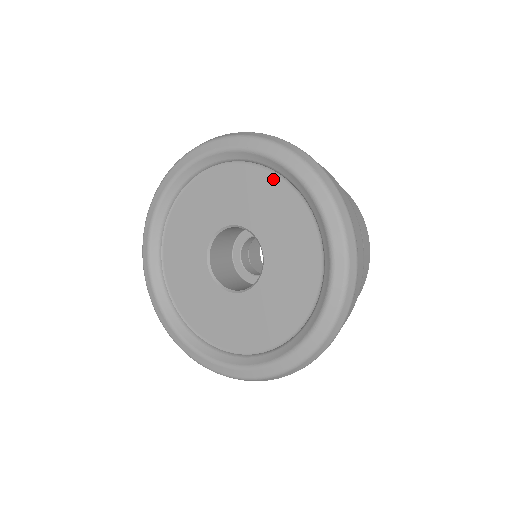
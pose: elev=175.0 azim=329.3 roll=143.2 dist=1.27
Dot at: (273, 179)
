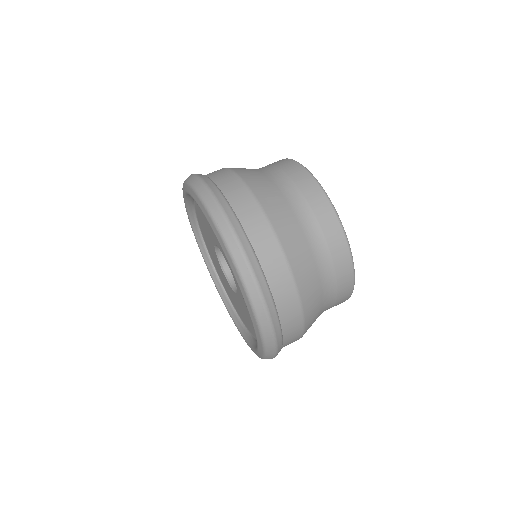
Dot at: occluded
